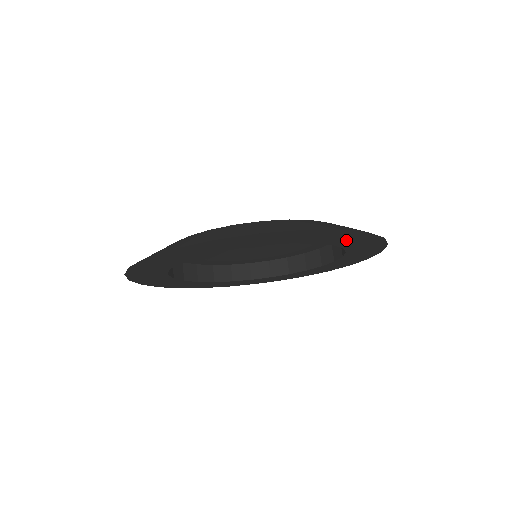
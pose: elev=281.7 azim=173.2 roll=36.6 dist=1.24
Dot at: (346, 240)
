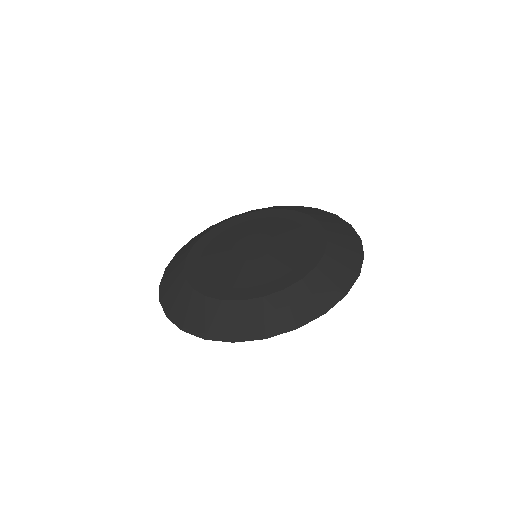
Dot at: occluded
